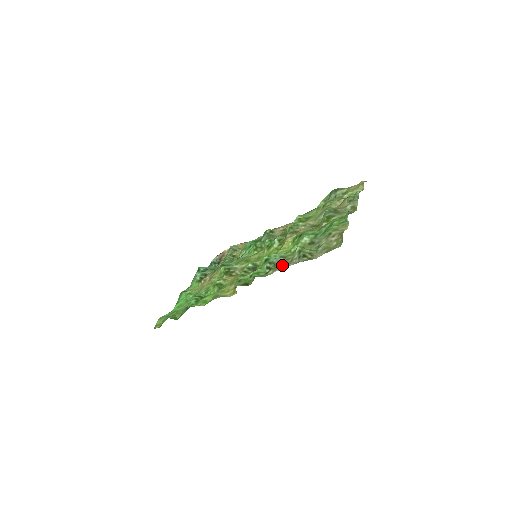
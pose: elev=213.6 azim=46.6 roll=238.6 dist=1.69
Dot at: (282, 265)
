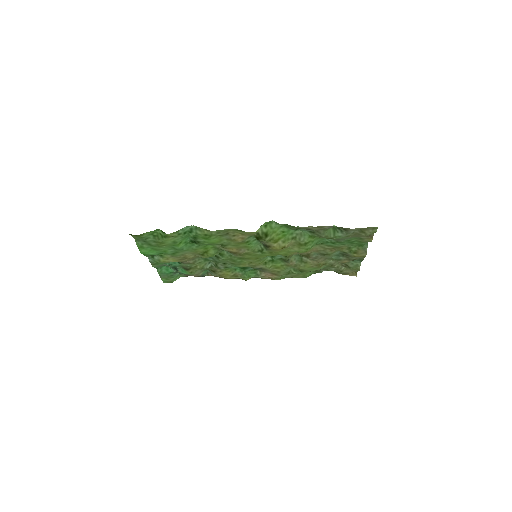
Dot at: (314, 229)
